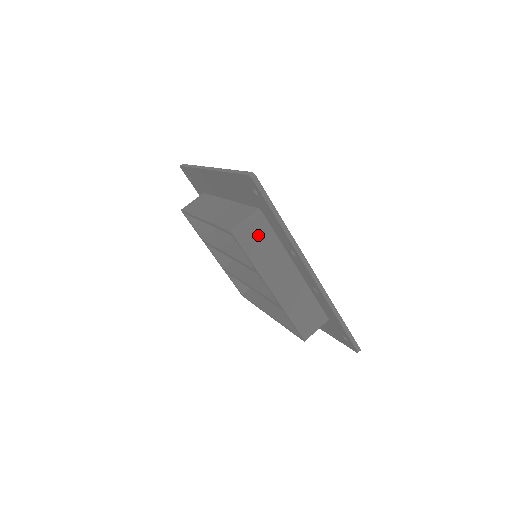
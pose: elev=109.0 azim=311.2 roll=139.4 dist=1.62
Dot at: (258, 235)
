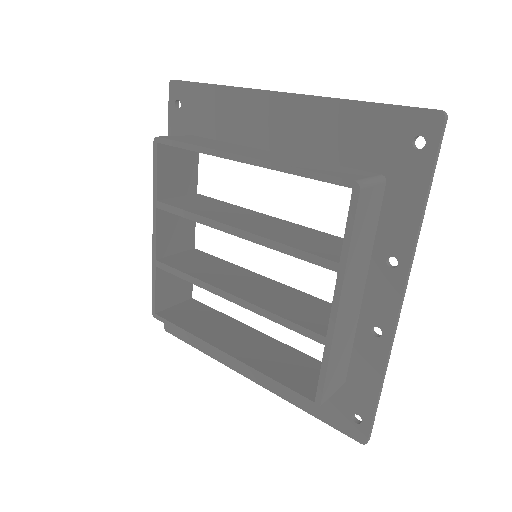
Dot at: (370, 211)
